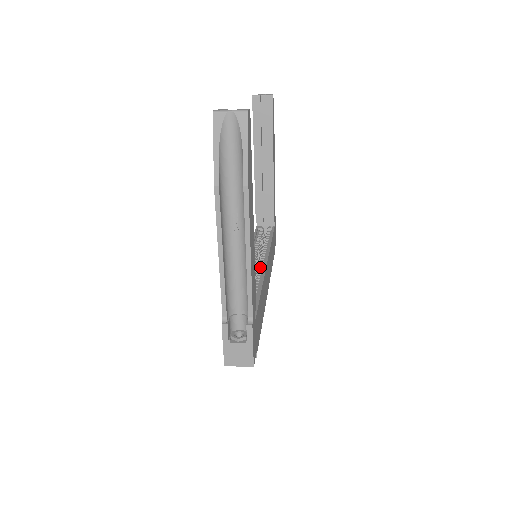
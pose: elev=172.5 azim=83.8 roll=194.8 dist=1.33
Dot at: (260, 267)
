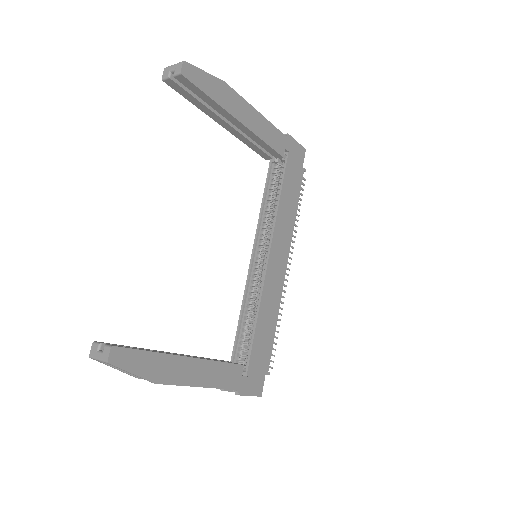
Dot at: (263, 266)
